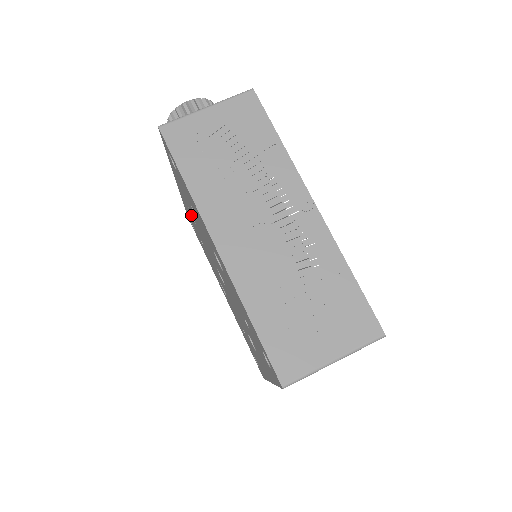
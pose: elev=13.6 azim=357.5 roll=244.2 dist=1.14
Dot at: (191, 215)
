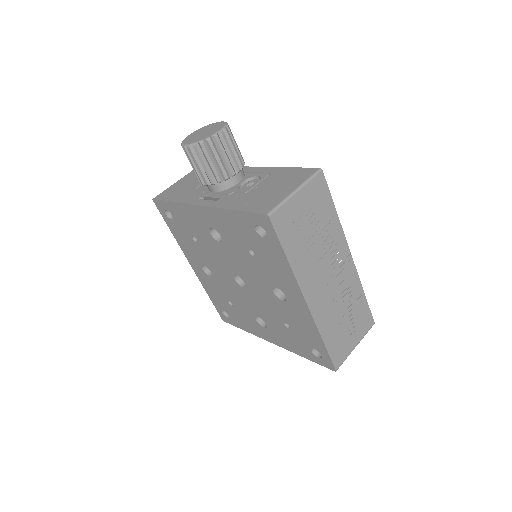
Dot at: (210, 232)
